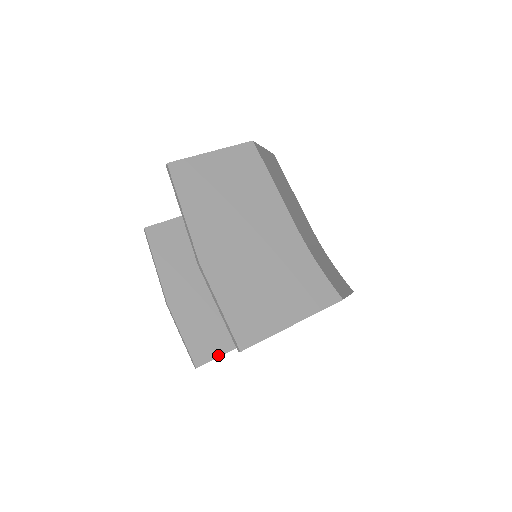
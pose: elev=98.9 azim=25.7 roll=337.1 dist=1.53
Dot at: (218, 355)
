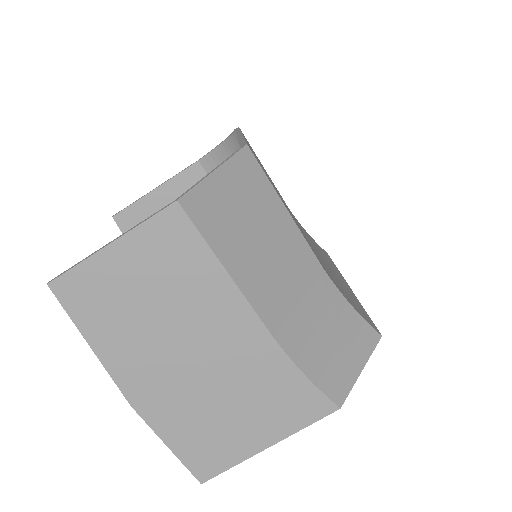
Dot at: occluded
